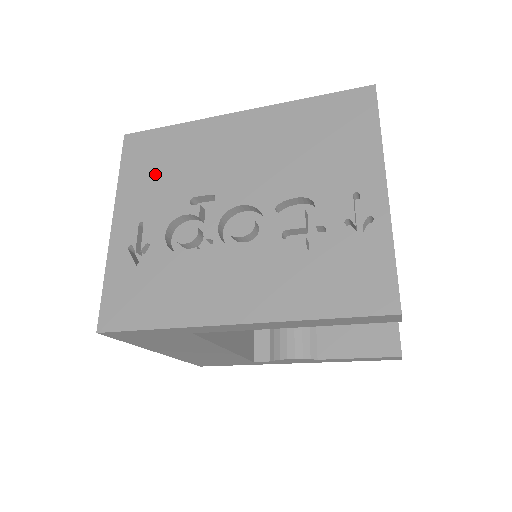
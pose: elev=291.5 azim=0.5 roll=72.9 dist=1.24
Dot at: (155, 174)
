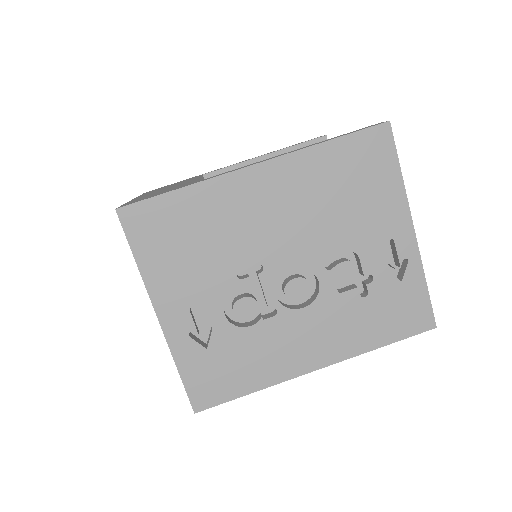
Dot at: (183, 253)
